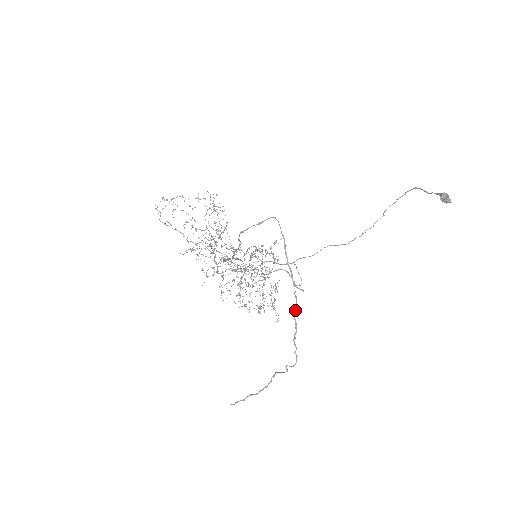
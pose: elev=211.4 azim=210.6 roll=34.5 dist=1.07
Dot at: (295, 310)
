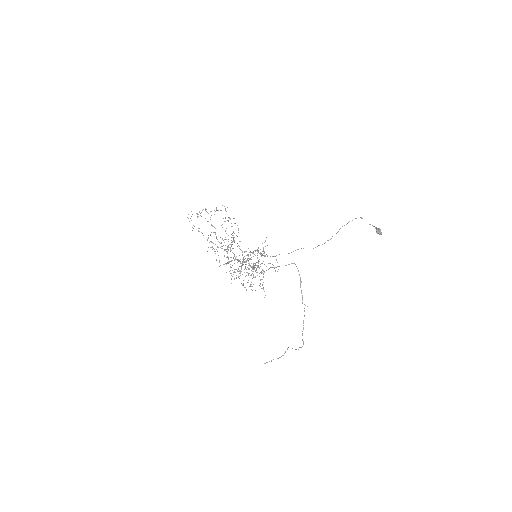
Dot at: occluded
